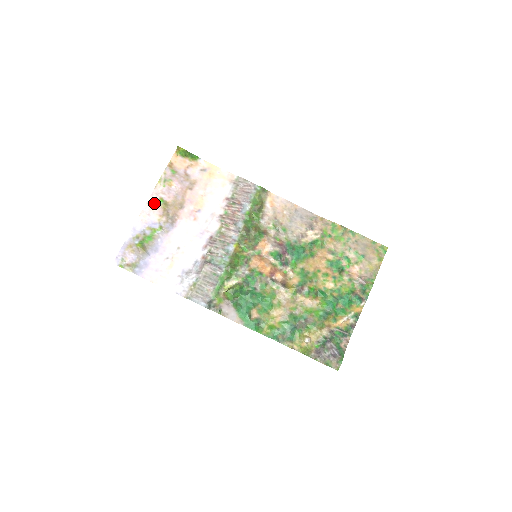
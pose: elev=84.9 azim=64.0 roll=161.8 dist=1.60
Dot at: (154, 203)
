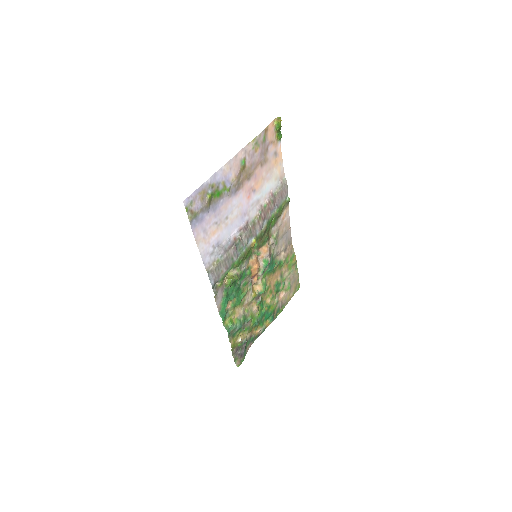
Dot at: (239, 159)
